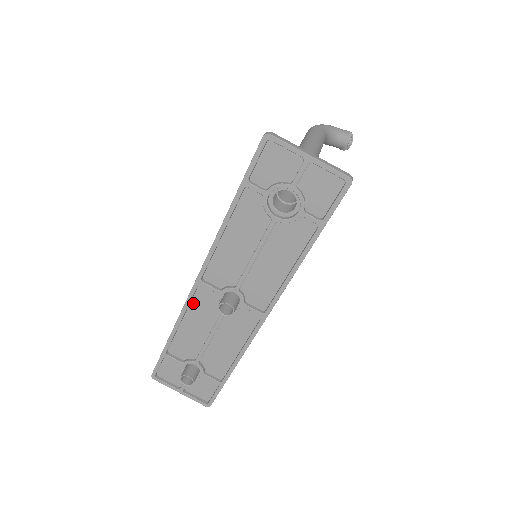
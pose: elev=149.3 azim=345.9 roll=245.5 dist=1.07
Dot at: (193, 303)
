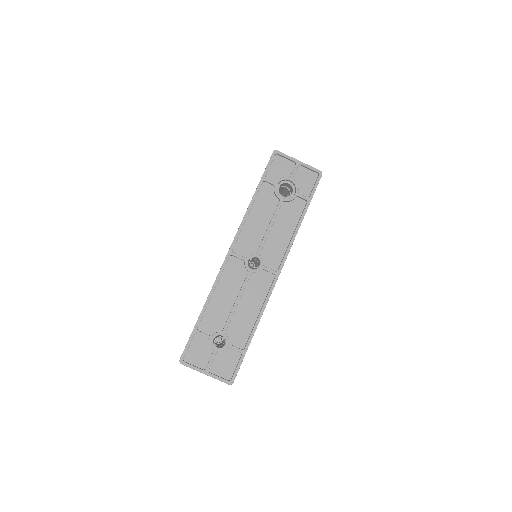
Dot at: (223, 275)
